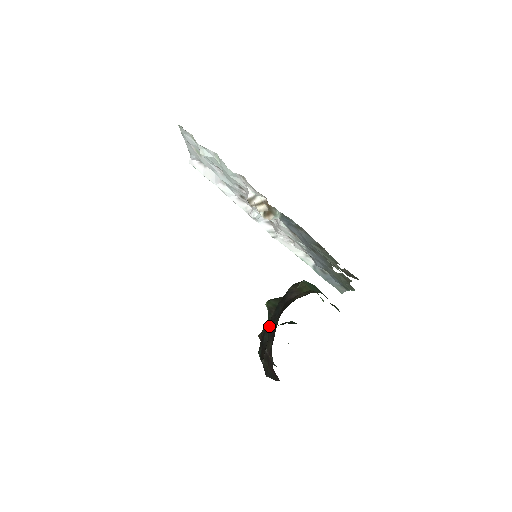
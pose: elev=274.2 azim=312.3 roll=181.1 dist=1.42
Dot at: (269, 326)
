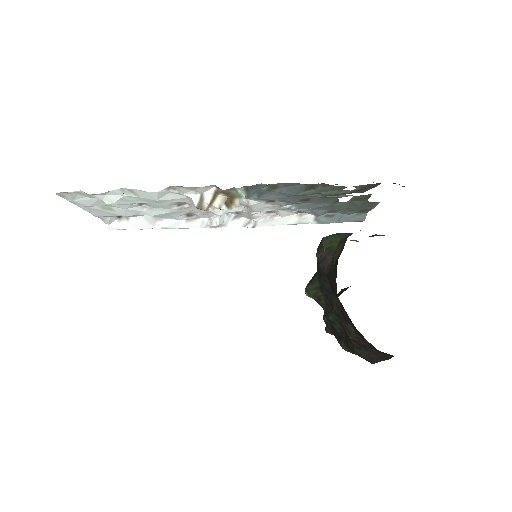
Dot at: (331, 313)
